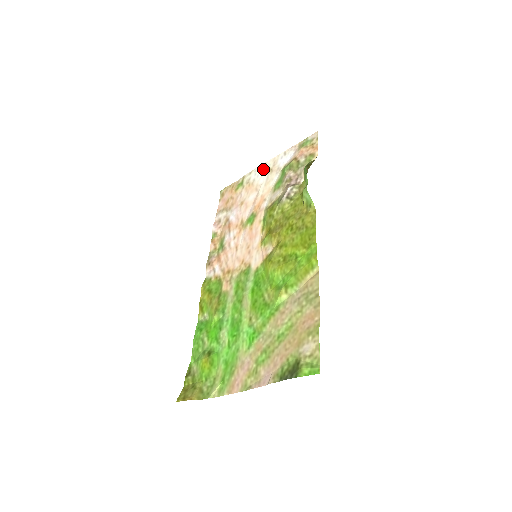
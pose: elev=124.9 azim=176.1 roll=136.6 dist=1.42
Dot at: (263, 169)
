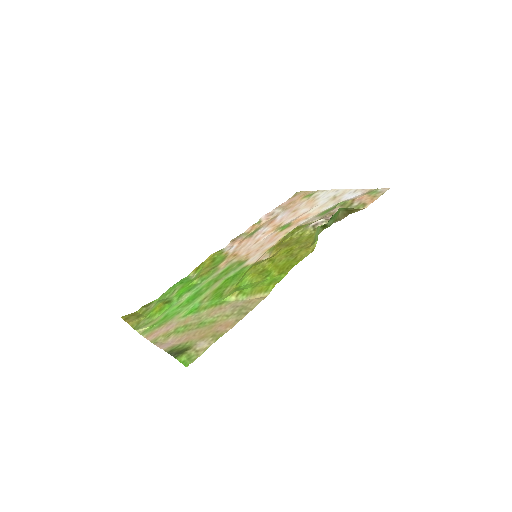
Dot at: (332, 193)
